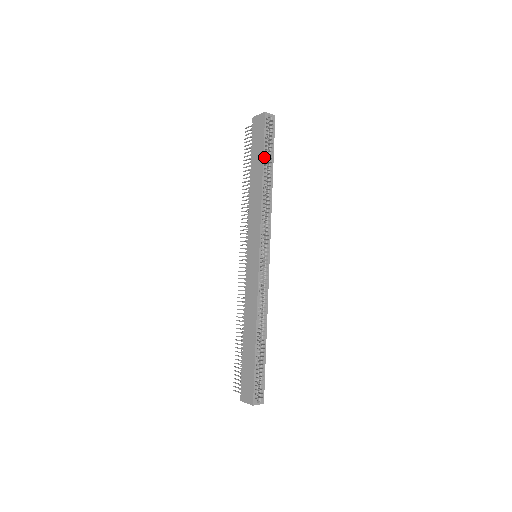
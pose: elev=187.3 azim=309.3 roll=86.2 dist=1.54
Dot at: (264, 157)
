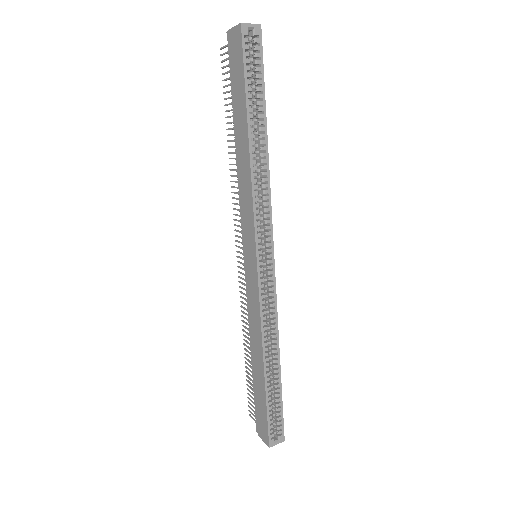
Dot at: (248, 106)
